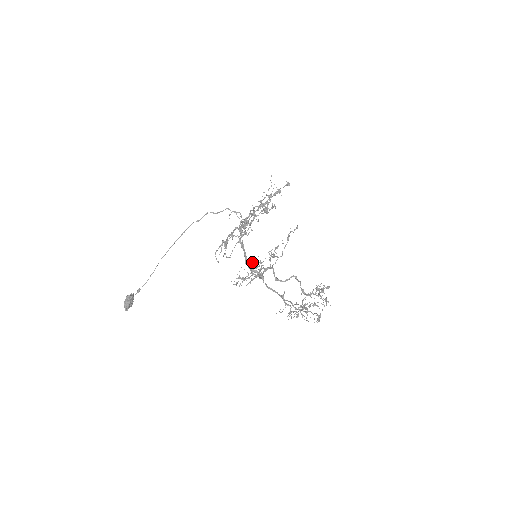
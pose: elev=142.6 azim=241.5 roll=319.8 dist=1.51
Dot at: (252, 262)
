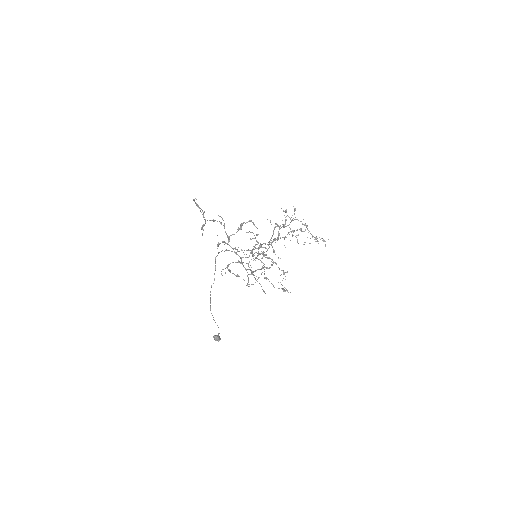
Dot at: occluded
